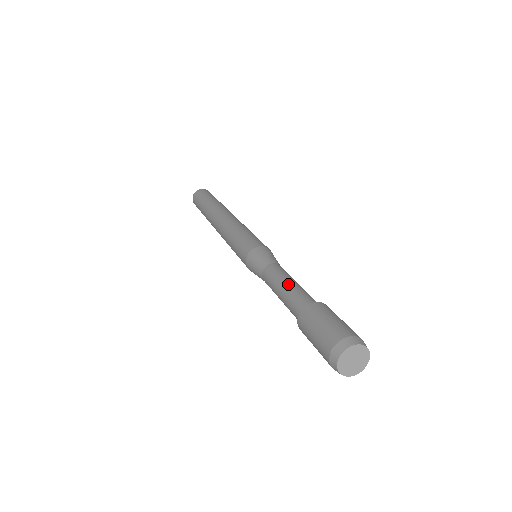
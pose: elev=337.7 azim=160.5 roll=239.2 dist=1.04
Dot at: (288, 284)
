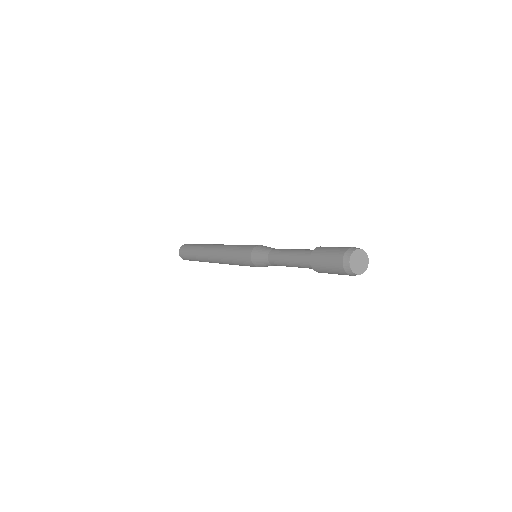
Dot at: occluded
